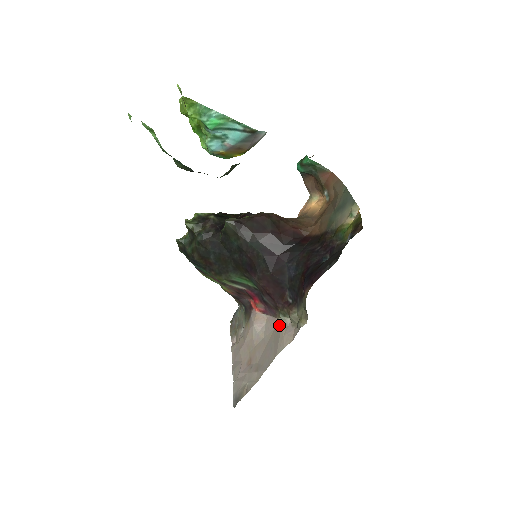
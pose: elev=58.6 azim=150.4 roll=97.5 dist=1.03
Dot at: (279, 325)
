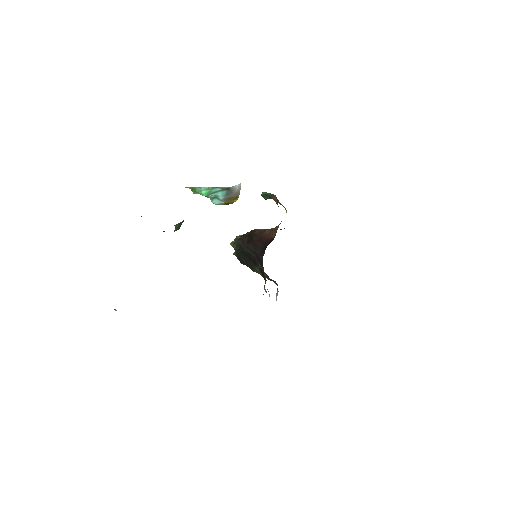
Dot at: occluded
